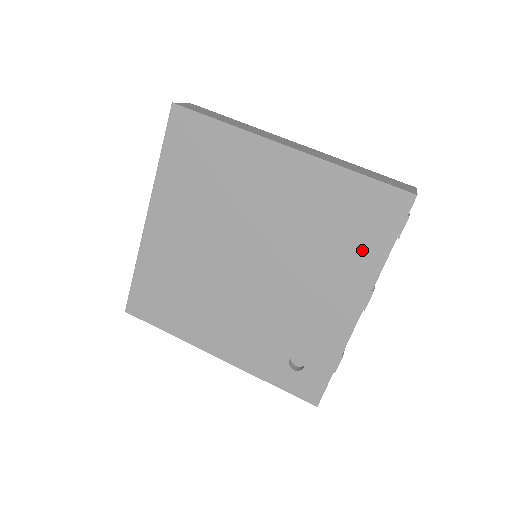
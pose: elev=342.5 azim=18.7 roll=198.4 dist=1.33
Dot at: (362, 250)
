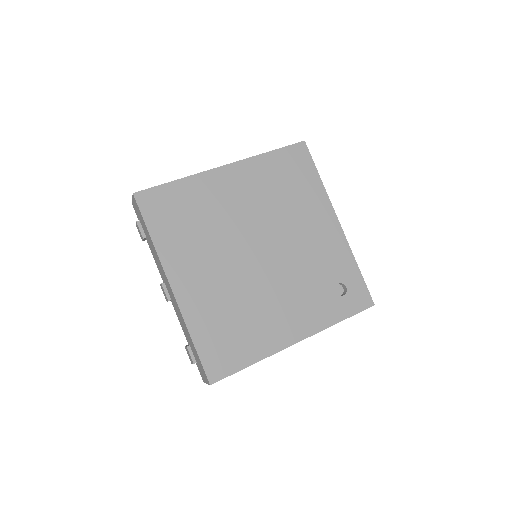
Dot at: (308, 188)
